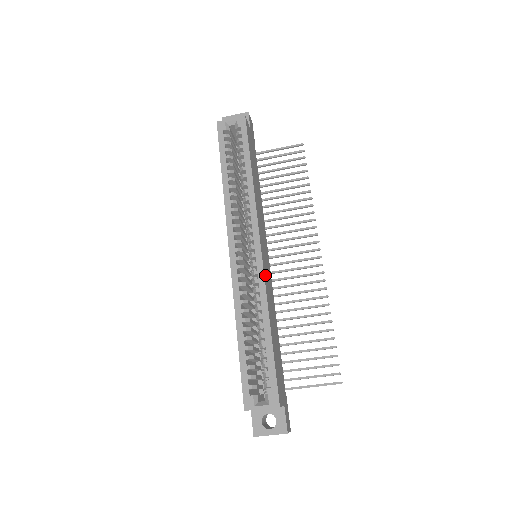
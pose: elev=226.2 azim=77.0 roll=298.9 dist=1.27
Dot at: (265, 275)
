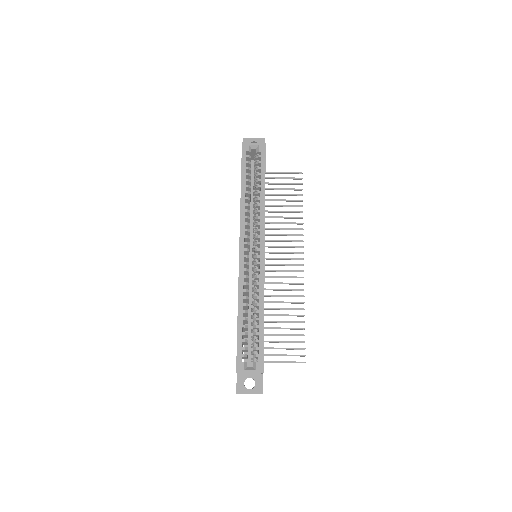
Dot at: occluded
